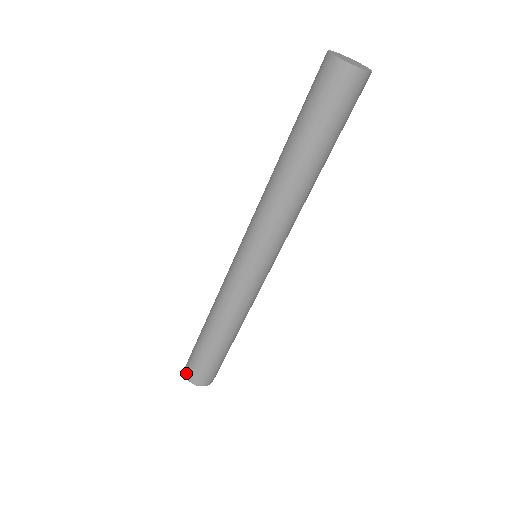
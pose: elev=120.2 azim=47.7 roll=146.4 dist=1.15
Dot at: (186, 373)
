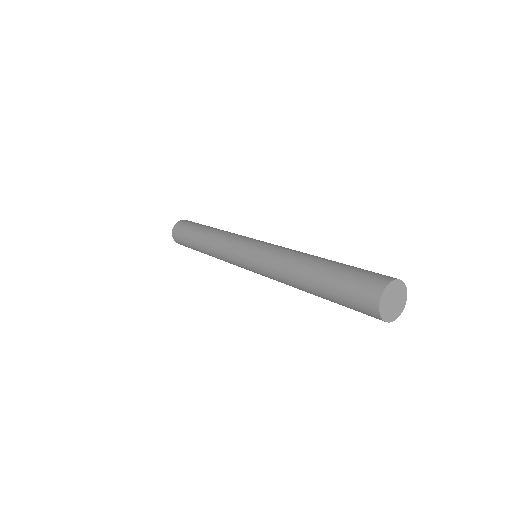
Dot at: (173, 232)
